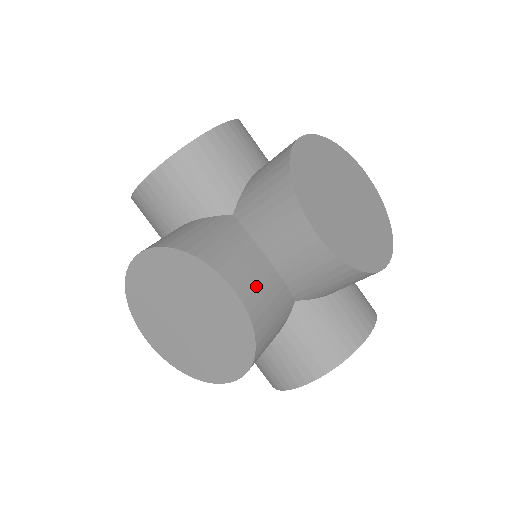
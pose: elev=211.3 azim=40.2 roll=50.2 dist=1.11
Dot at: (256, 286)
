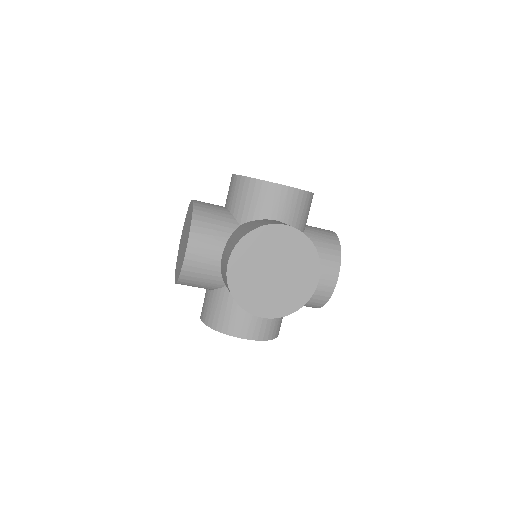
Dot at: occluded
